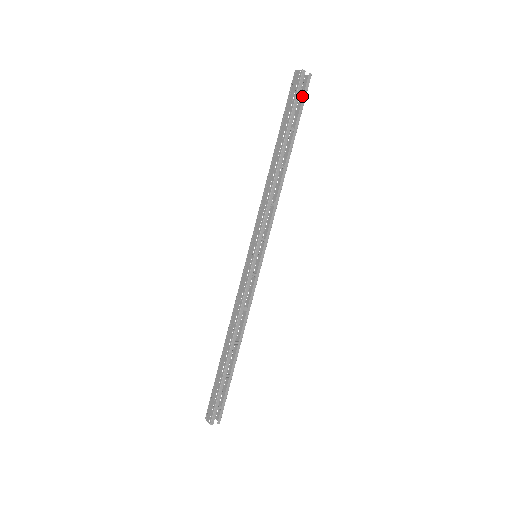
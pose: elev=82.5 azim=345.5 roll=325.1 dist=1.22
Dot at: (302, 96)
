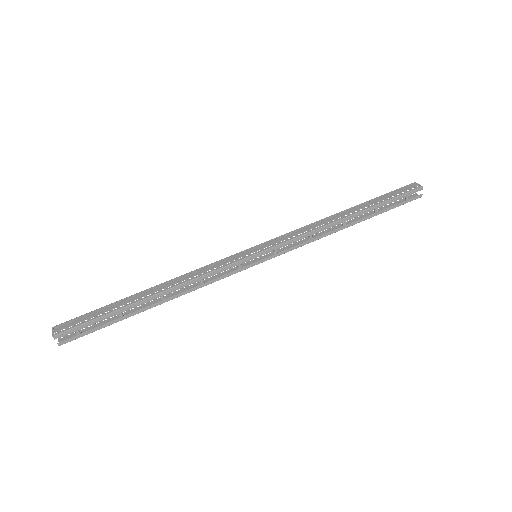
Dot at: (402, 201)
